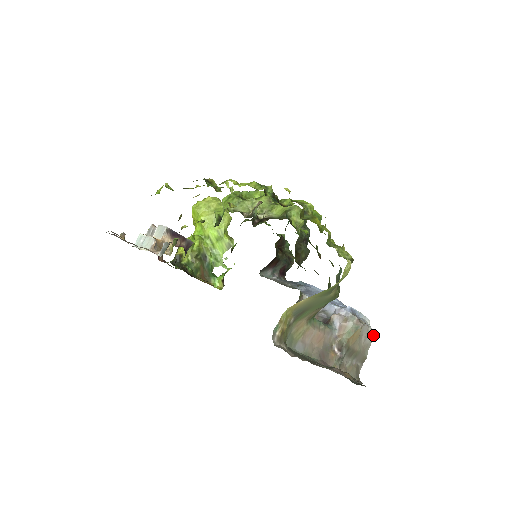
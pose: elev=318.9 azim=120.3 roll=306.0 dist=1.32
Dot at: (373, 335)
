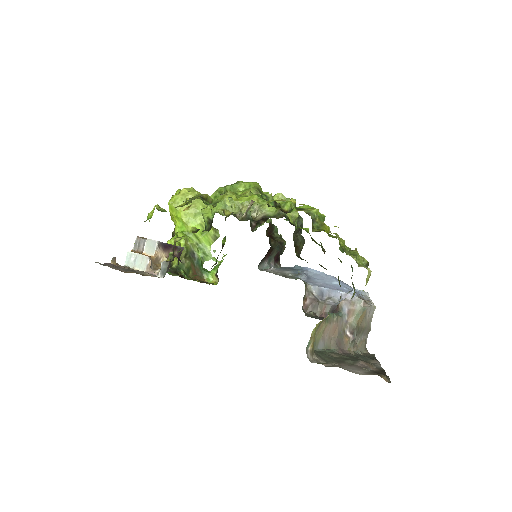
Dot at: (374, 307)
